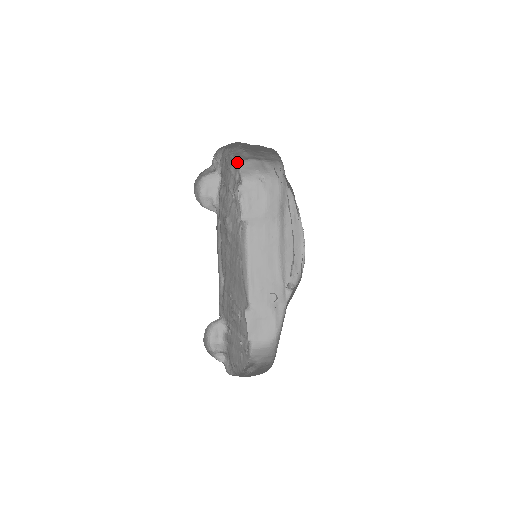
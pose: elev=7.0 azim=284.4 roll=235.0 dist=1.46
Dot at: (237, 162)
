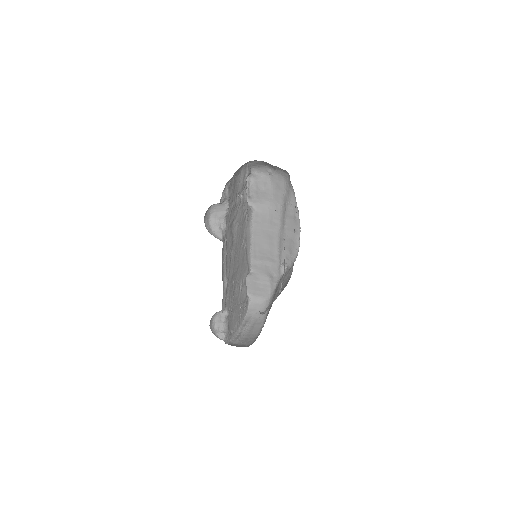
Dot at: (247, 162)
